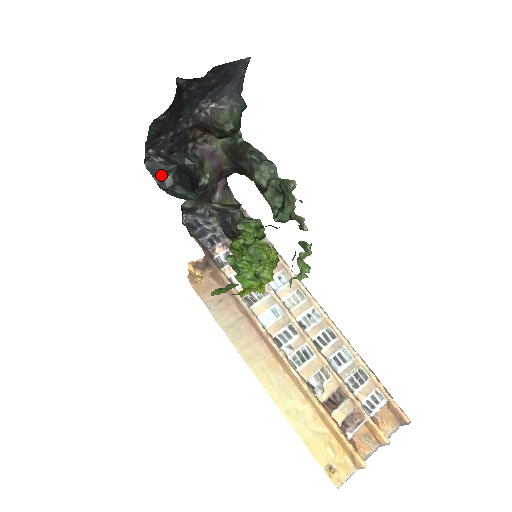
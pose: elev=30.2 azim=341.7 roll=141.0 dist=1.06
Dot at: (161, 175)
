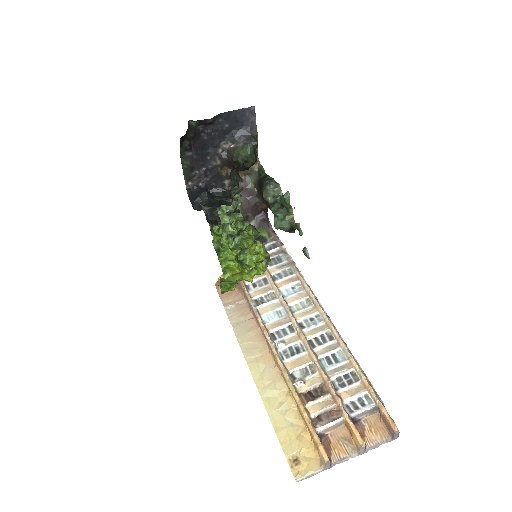
Dot at: (196, 200)
